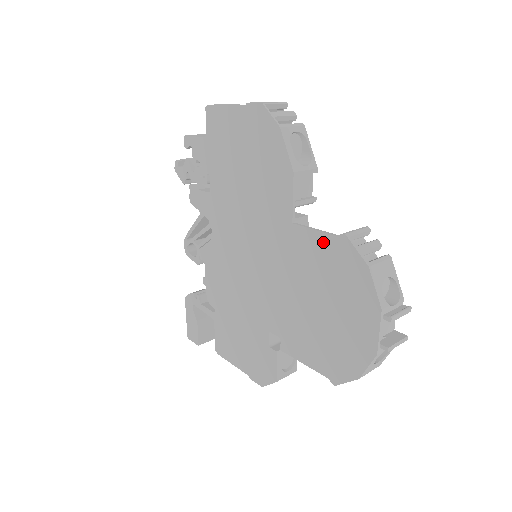
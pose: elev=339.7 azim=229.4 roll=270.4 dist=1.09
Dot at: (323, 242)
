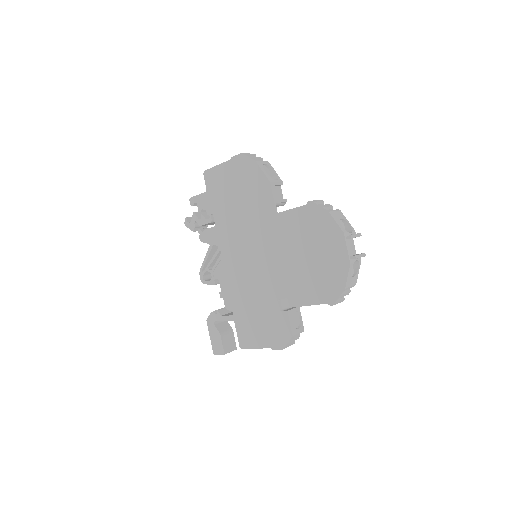
Dot at: (298, 213)
